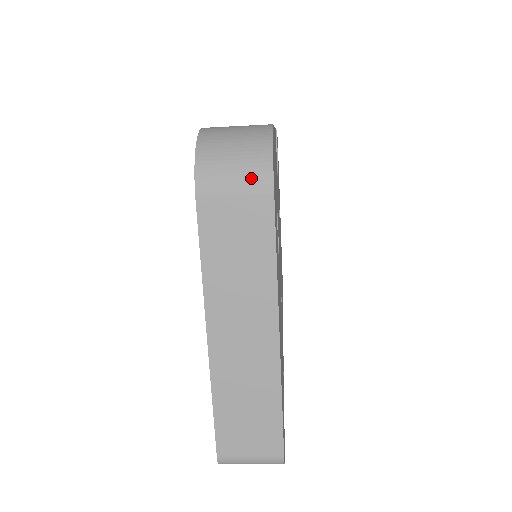
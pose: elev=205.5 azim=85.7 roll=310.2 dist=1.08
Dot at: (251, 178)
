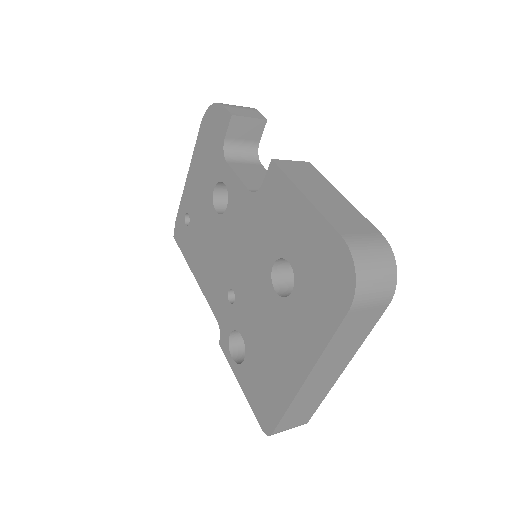
Dot at: (383, 295)
